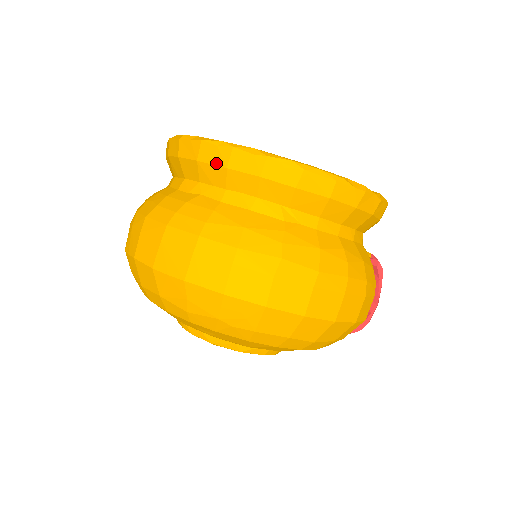
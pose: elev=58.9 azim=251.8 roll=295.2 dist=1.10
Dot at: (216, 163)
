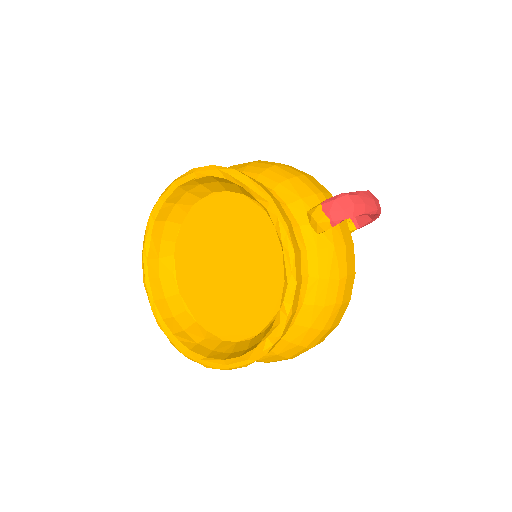
Dot at: occluded
